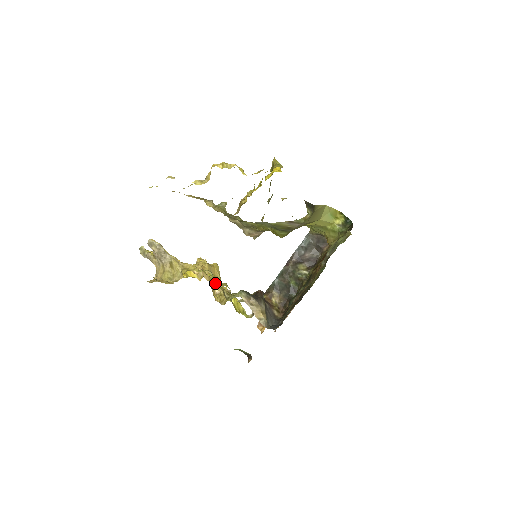
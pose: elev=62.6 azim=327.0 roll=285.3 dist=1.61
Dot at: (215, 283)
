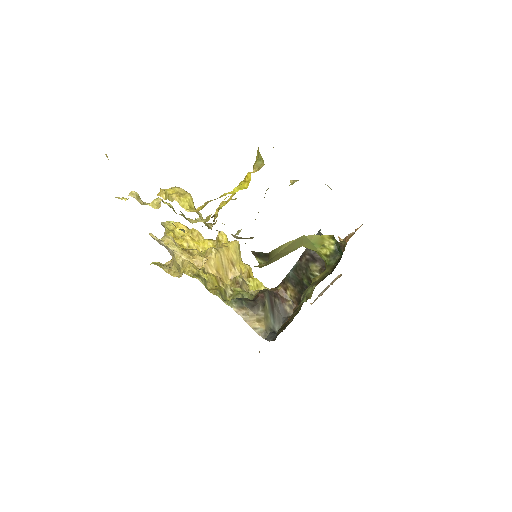
Dot at: (208, 288)
